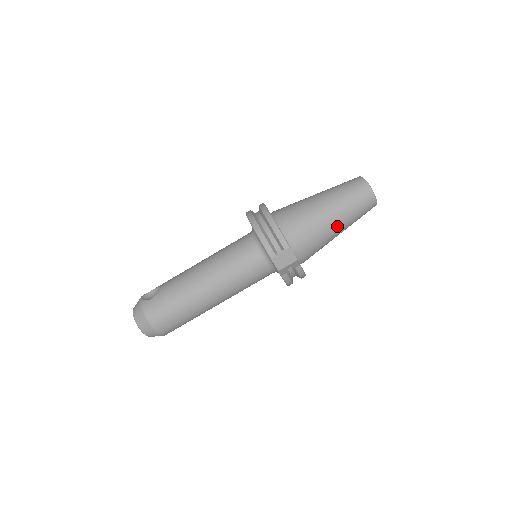
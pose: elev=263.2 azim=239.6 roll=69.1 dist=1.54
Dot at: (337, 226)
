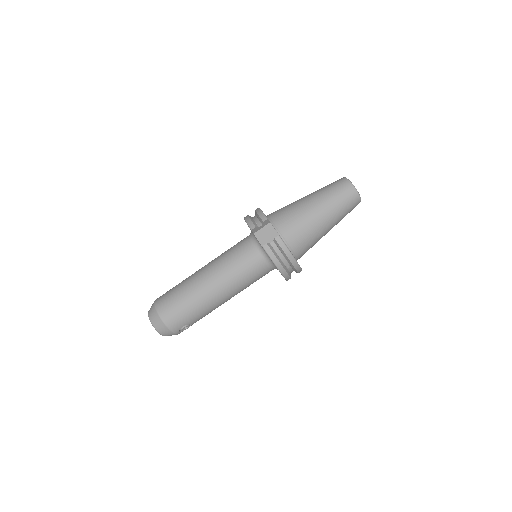
Dot at: (318, 209)
